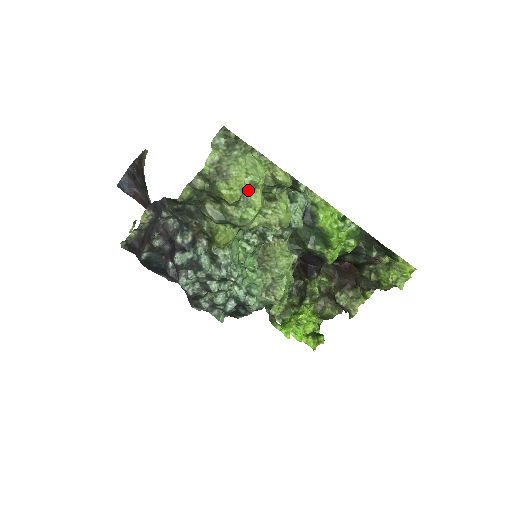
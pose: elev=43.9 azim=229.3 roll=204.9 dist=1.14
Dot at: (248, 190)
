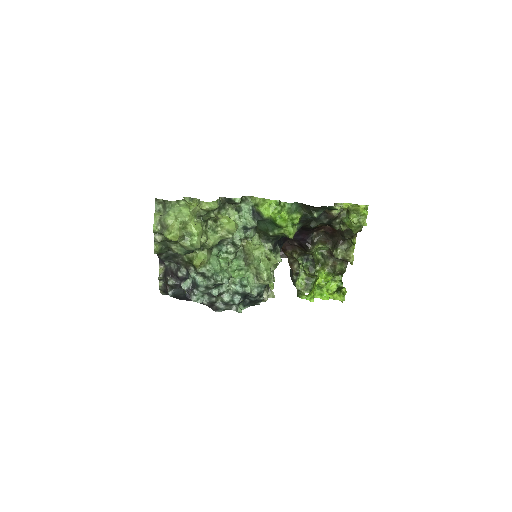
Dot at: (184, 227)
